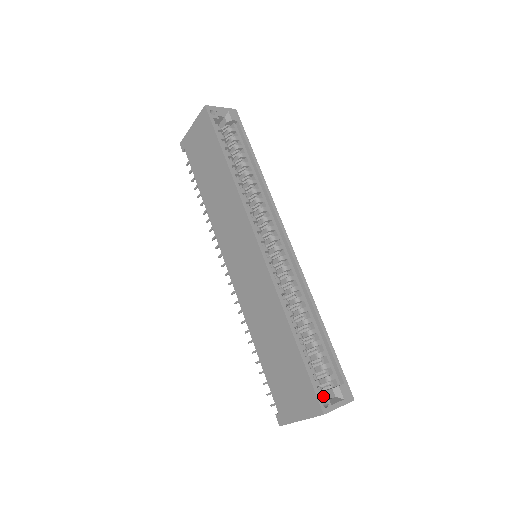
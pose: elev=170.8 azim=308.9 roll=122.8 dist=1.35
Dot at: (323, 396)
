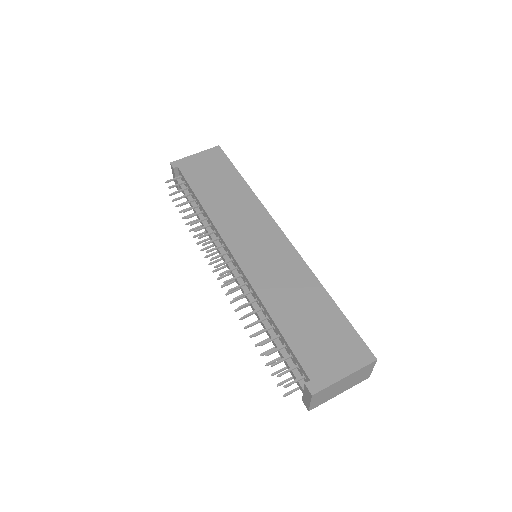
Dot at: occluded
